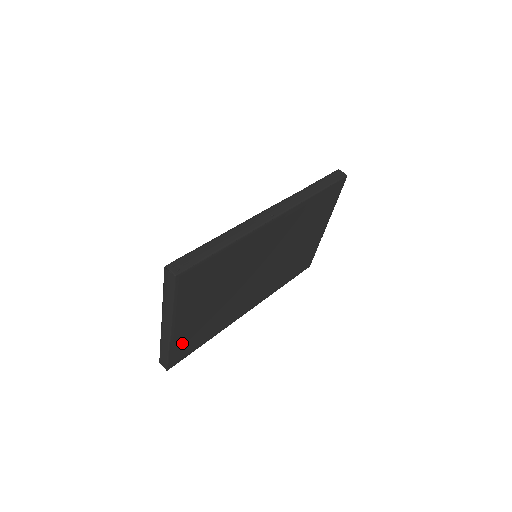
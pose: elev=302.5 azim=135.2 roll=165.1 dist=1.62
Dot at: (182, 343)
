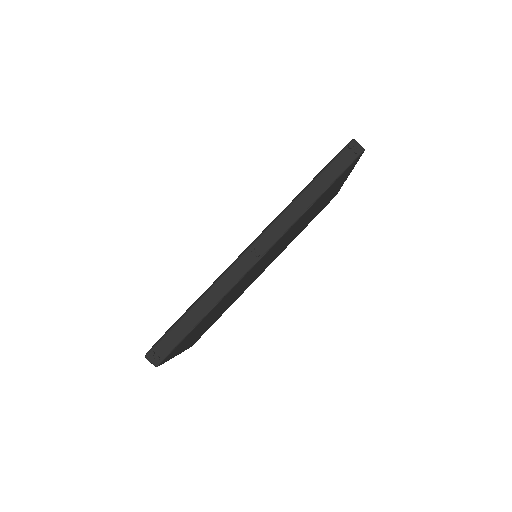
Dot at: (196, 339)
